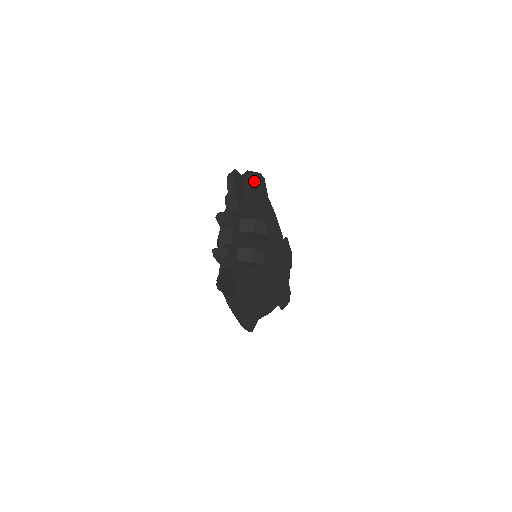
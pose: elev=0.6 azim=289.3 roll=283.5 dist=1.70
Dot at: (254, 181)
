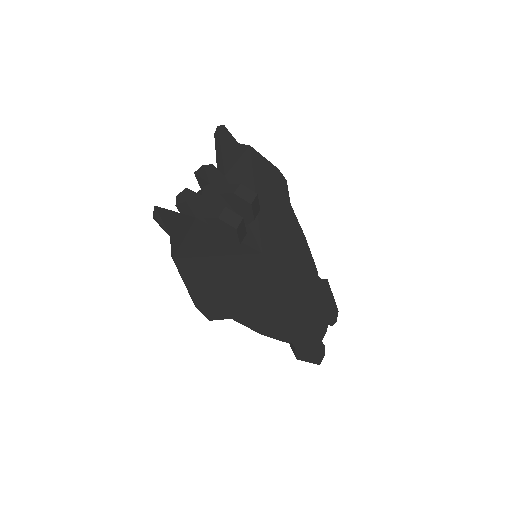
Dot at: (263, 166)
